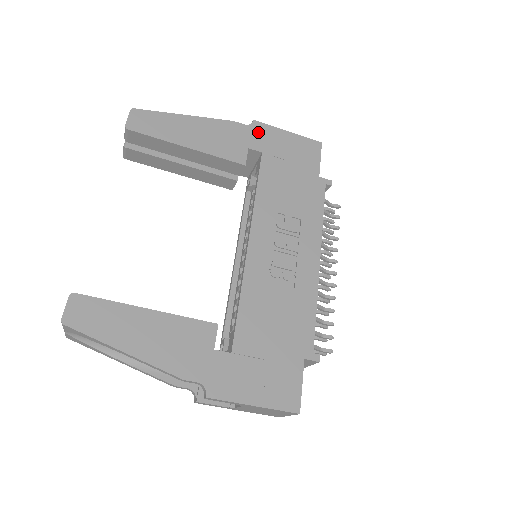
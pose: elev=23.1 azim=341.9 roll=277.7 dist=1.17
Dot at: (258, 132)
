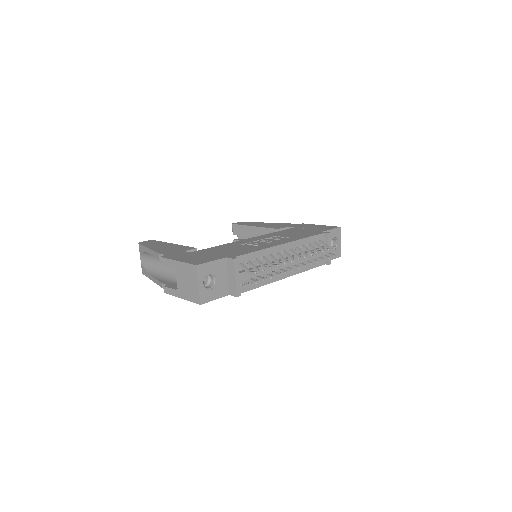
Dot at: (300, 225)
